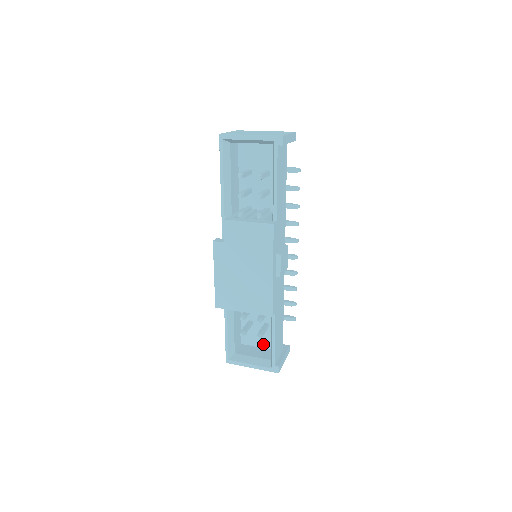
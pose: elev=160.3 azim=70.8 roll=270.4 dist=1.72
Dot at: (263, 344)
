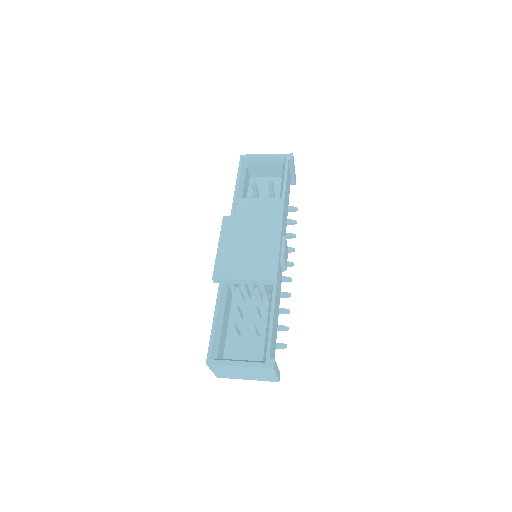
Dot at: occluded
